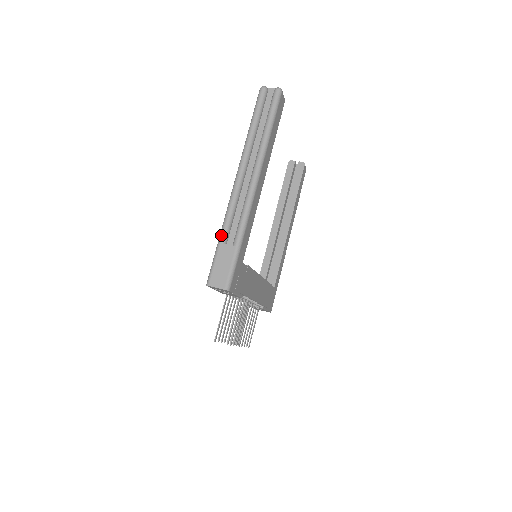
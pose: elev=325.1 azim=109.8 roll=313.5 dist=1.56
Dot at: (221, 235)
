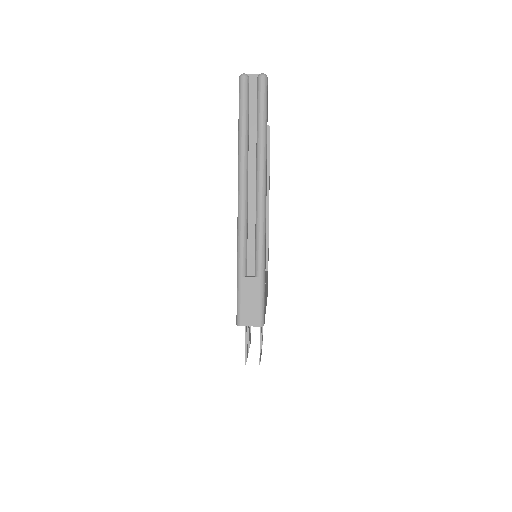
Dot at: (240, 267)
